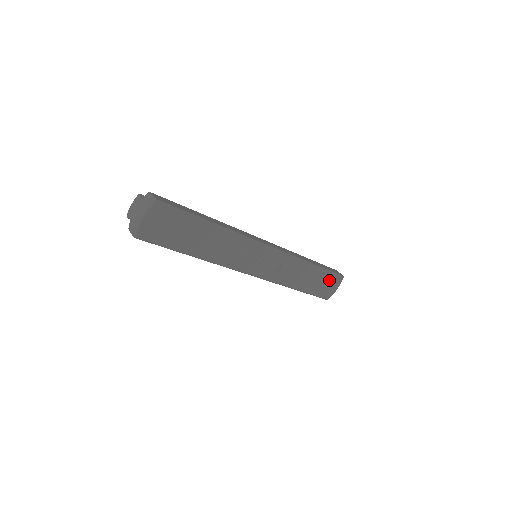
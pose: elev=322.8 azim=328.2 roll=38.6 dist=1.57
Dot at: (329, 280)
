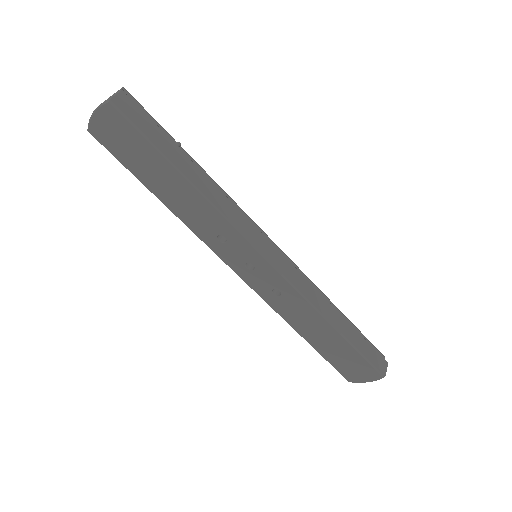
Dot at: (356, 362)
